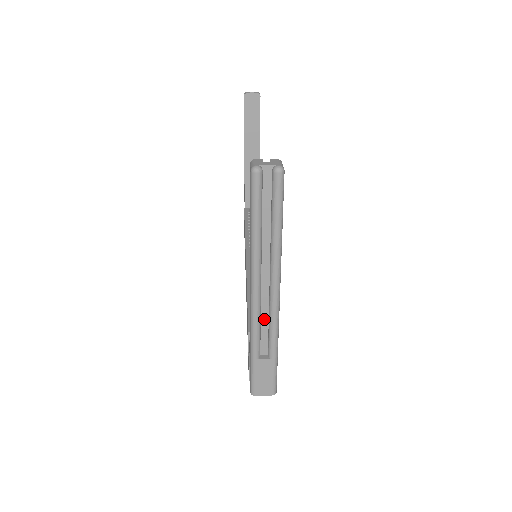
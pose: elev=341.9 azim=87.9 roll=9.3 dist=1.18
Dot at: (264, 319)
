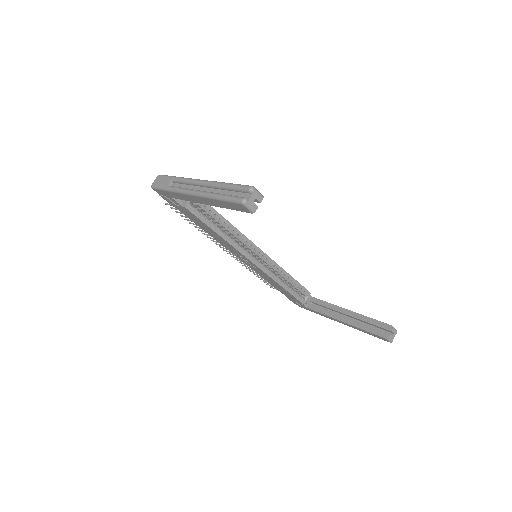
Dot at: occluded
